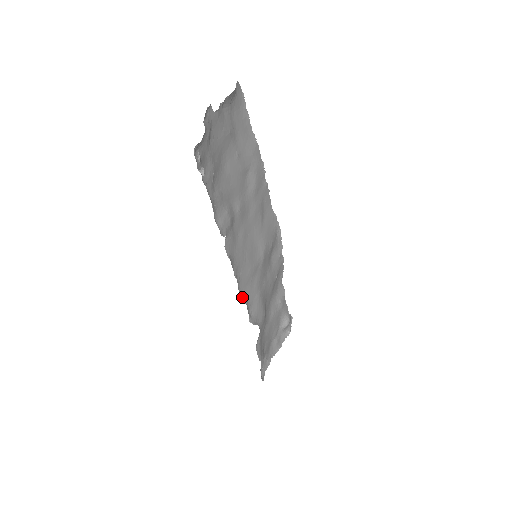
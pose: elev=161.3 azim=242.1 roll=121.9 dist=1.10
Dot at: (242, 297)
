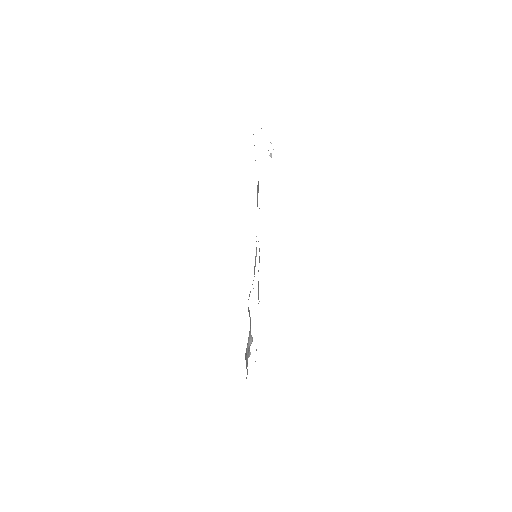
Dot at: occluded
